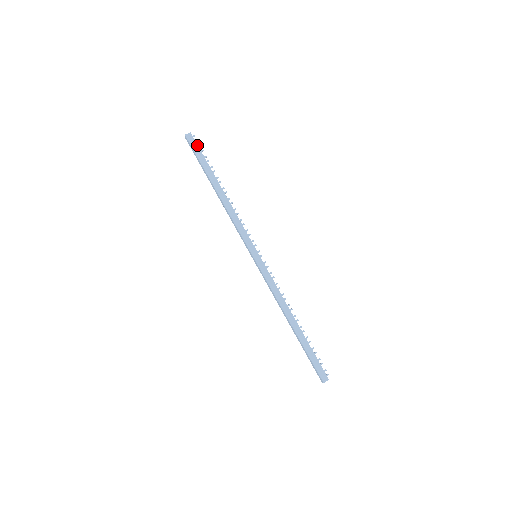
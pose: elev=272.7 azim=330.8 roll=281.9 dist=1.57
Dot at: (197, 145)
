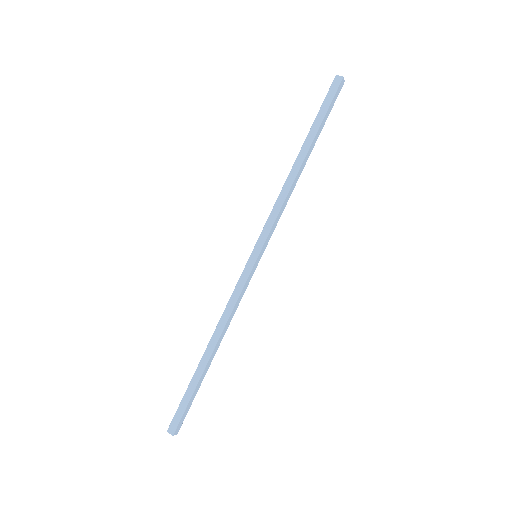
Dot at: occluded
